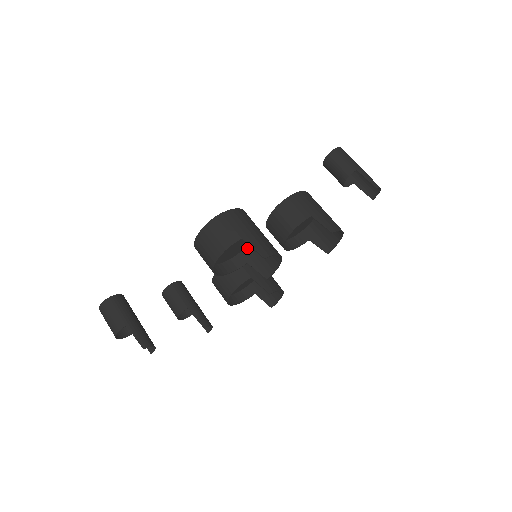
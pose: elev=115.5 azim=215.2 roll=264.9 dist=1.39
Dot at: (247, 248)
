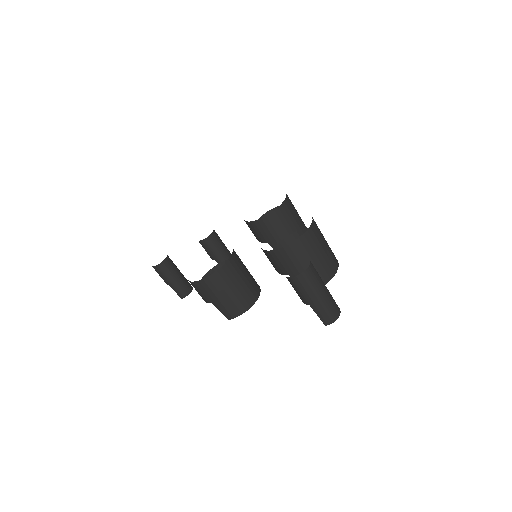
Dot at: occluded
